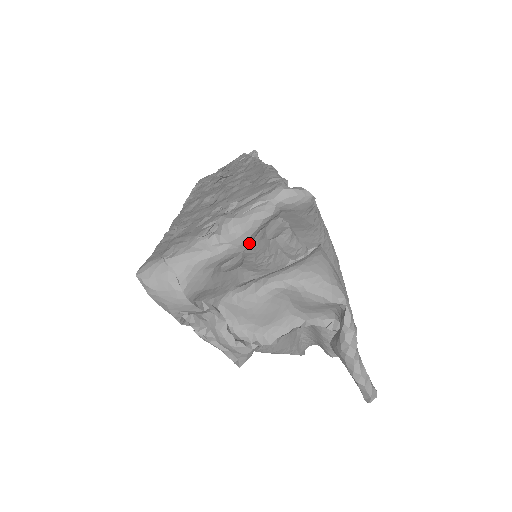
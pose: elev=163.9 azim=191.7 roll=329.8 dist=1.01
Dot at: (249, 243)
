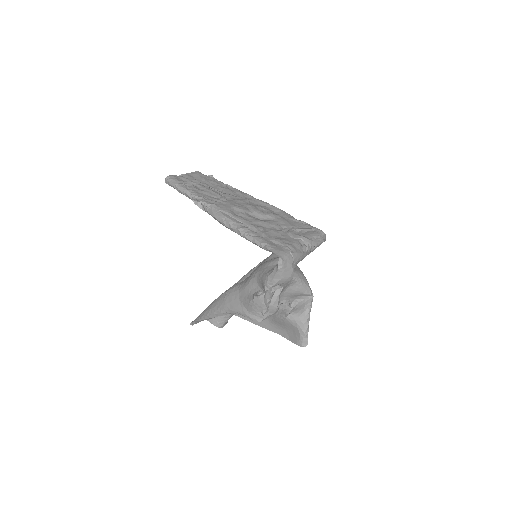
Dot at: occluded
